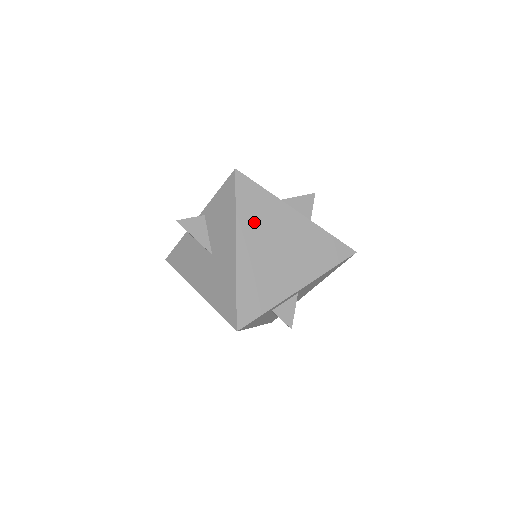
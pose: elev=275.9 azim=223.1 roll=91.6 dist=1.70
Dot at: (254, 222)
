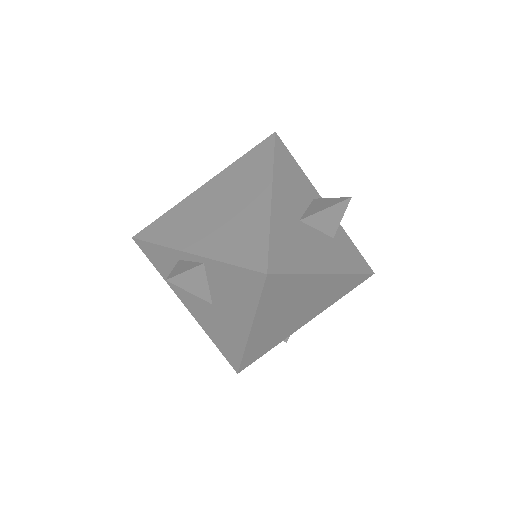
Dot at: (276, 306)
